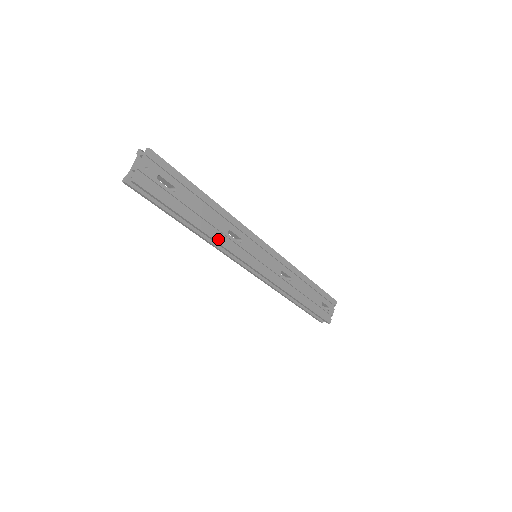
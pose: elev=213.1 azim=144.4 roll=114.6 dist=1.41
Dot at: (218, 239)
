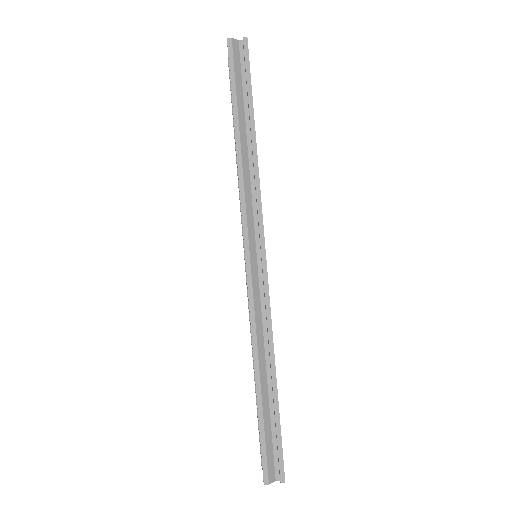
Dot at: (258, 172)
